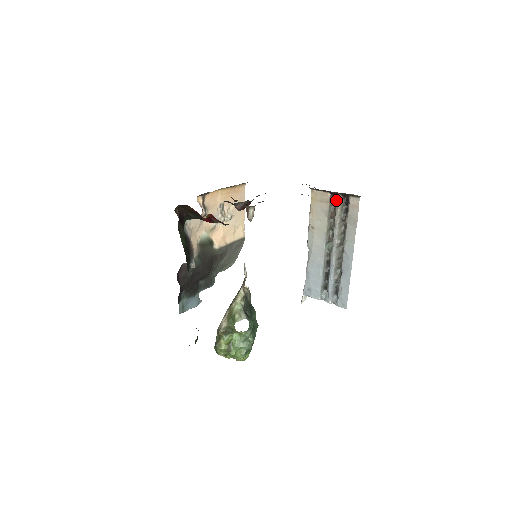
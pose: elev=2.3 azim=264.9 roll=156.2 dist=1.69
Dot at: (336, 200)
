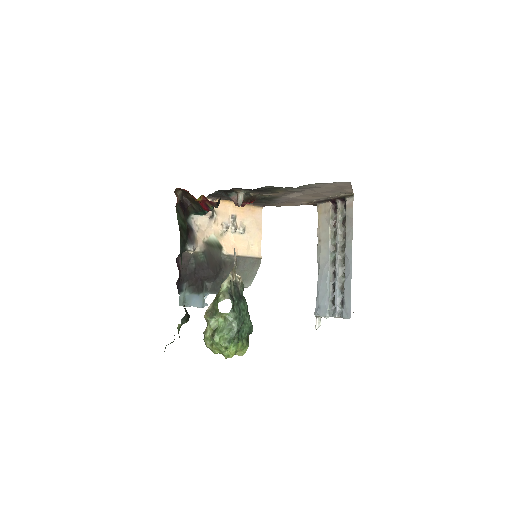
Dot at: (337, 207)
